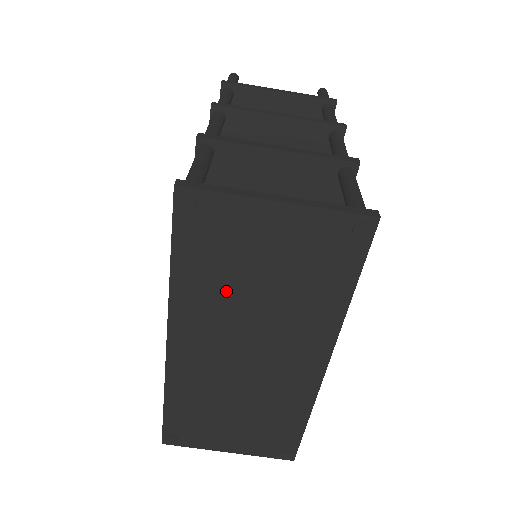
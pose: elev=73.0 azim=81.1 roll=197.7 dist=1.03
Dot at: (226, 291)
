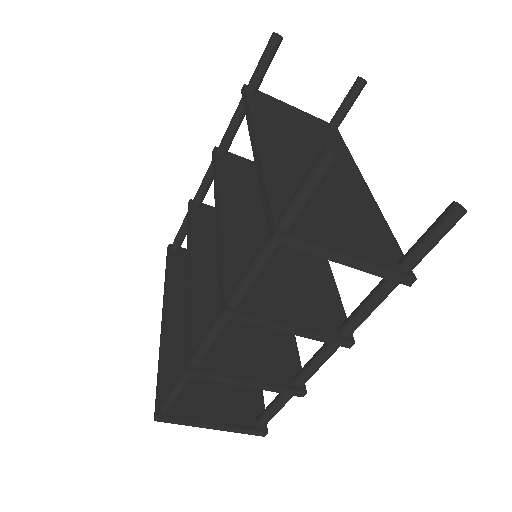
Dot at: occluded
